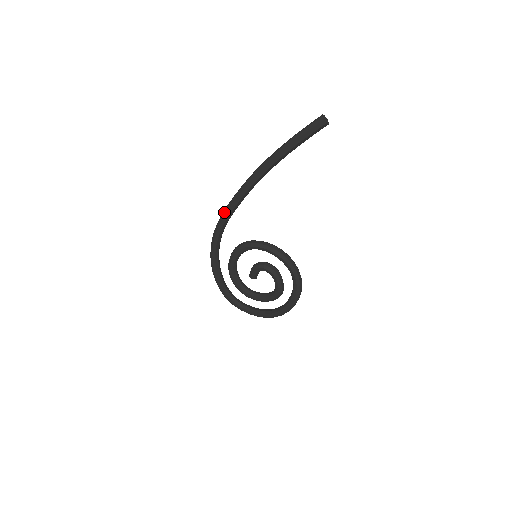
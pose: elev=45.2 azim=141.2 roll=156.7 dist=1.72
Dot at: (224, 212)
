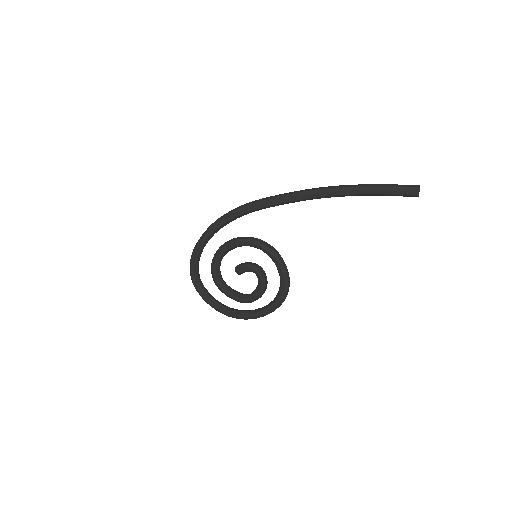
Dot at: (261, 201)
